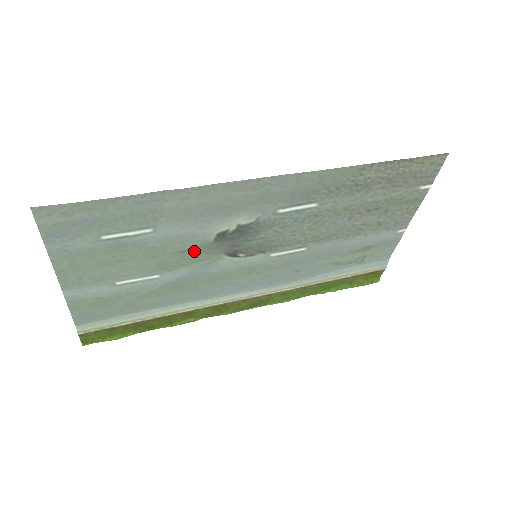
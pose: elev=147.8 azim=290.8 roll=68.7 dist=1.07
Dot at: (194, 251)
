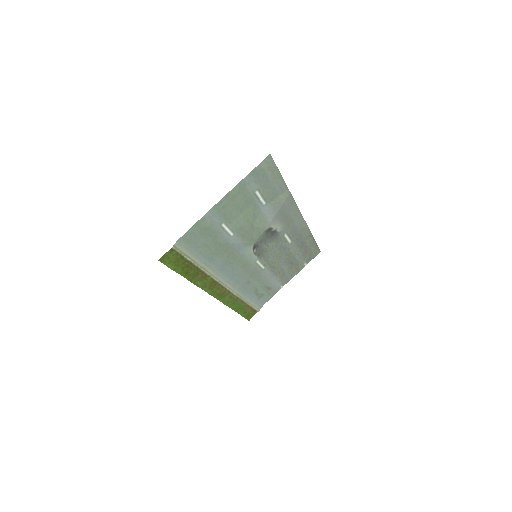
Dot at: (255, 231)
